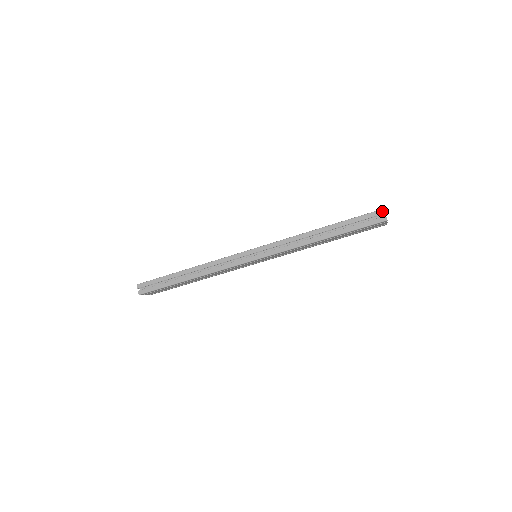
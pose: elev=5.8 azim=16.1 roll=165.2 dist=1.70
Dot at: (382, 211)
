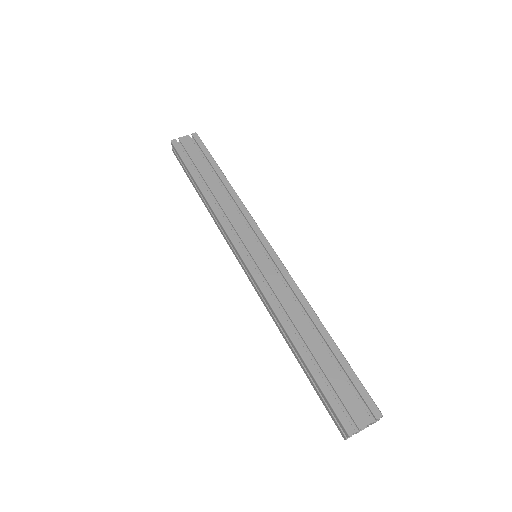
Dot at: (346, 433)
